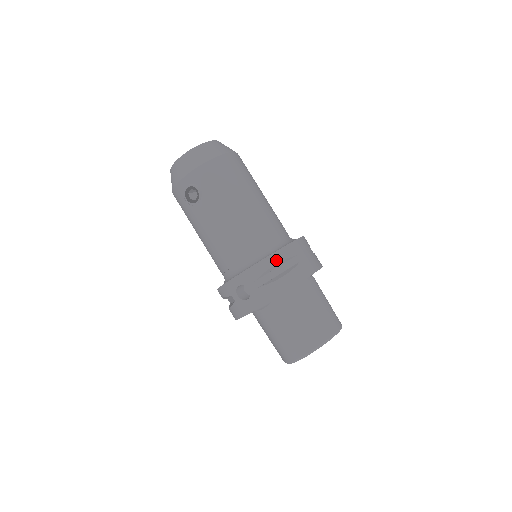
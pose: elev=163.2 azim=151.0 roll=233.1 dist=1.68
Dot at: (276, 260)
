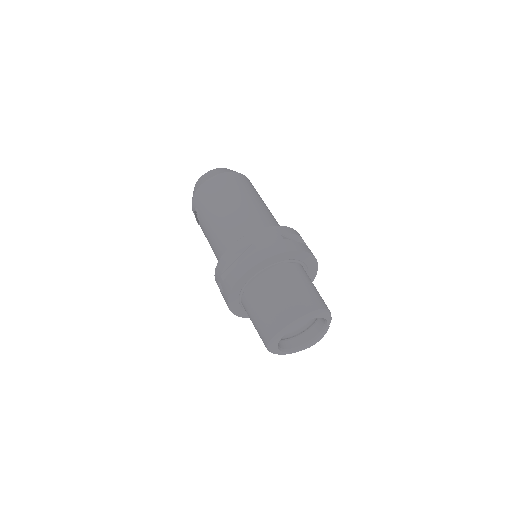
Dot at: (232, 252)
